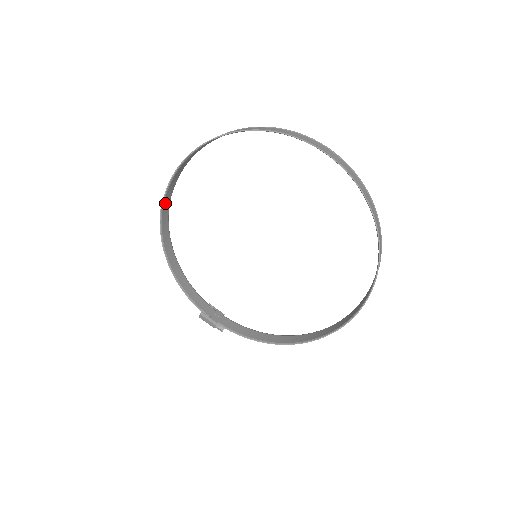
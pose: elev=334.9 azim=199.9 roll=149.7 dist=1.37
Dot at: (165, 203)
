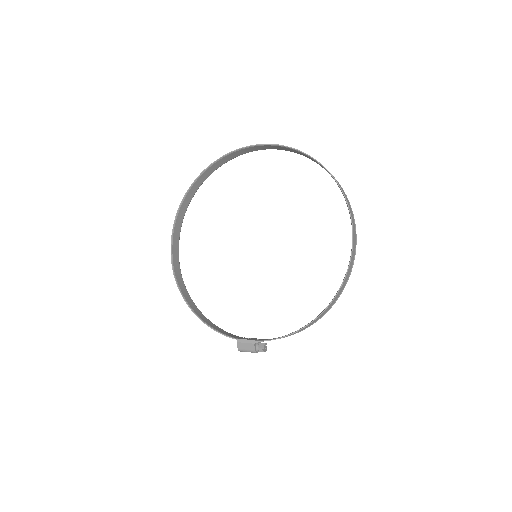
Dot at: (175, 264)
